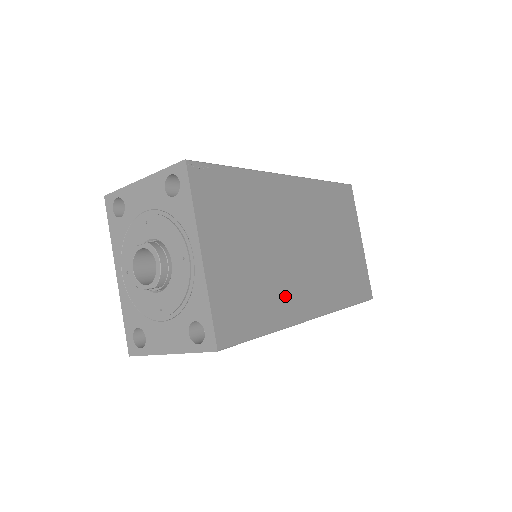
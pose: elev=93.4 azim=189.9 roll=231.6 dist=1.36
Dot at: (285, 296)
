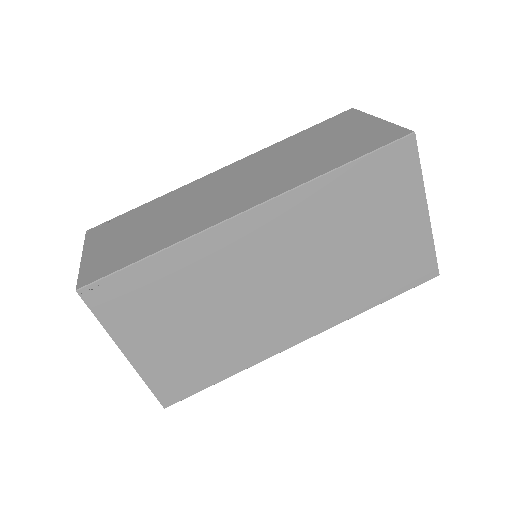
Dot at: (250, 341)
